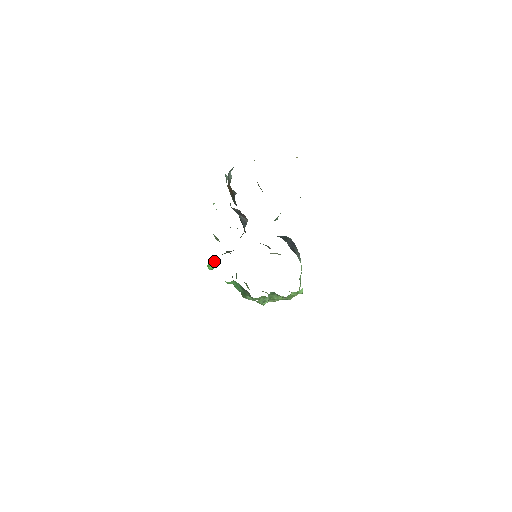
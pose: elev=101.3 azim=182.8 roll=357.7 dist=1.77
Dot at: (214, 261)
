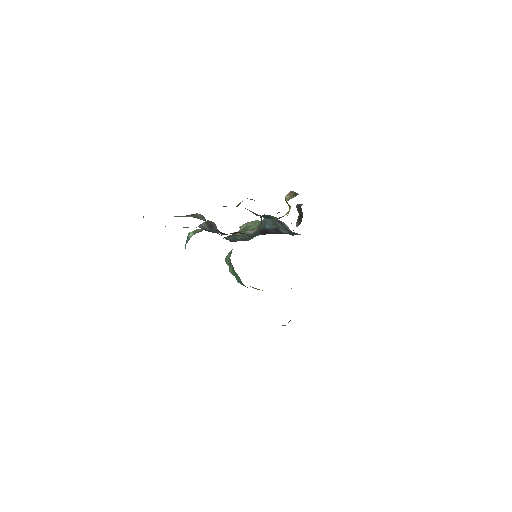
Dot at: occluded
